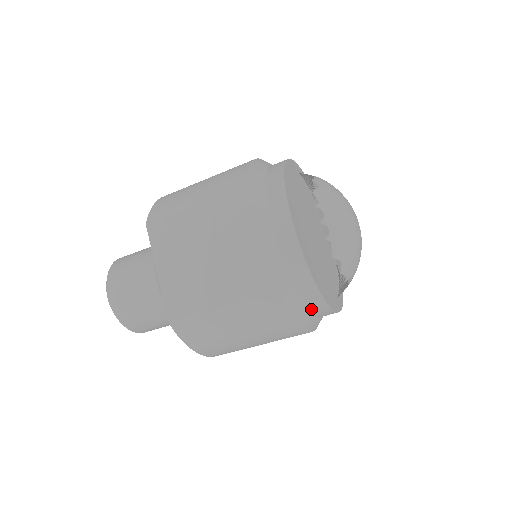
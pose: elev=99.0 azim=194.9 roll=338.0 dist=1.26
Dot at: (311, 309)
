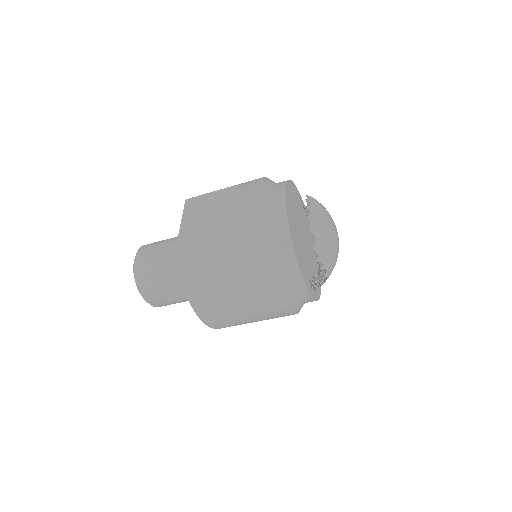
Dot at: (284, 266)
